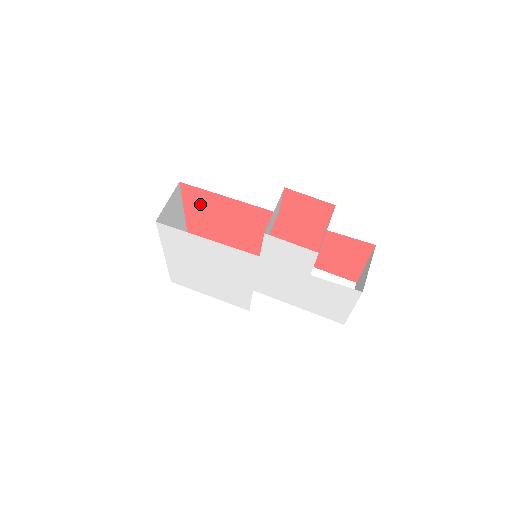
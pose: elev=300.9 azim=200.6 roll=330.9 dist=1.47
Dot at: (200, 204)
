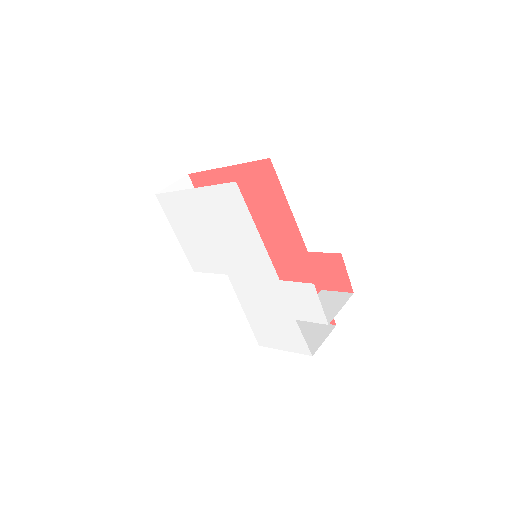
Dot at: (258, 181)
